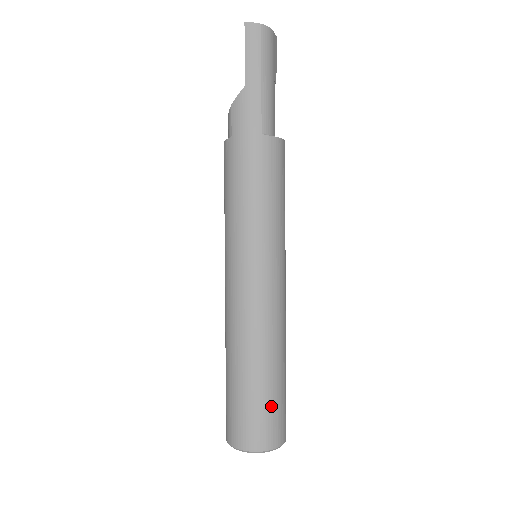
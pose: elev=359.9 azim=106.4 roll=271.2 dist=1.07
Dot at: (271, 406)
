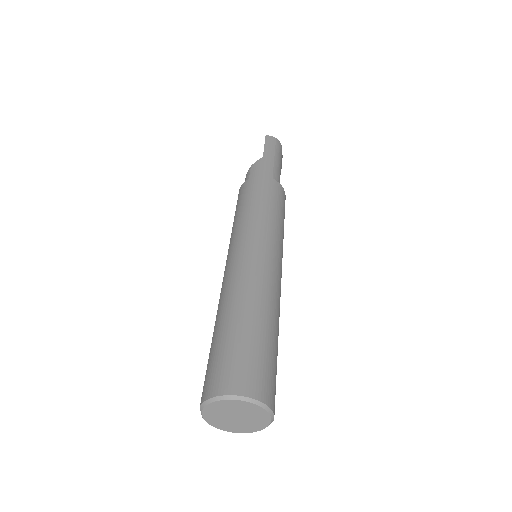
Dot at: (264, 355)
